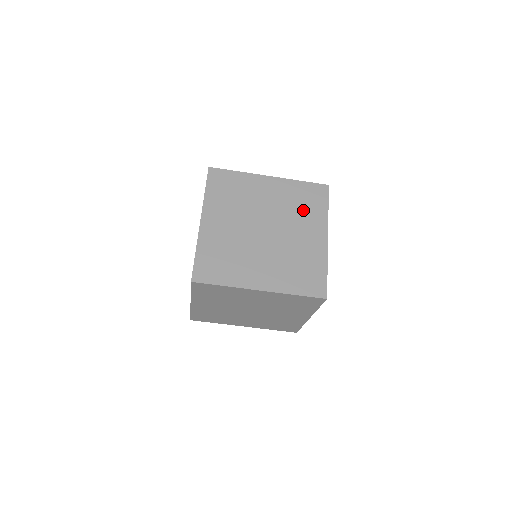
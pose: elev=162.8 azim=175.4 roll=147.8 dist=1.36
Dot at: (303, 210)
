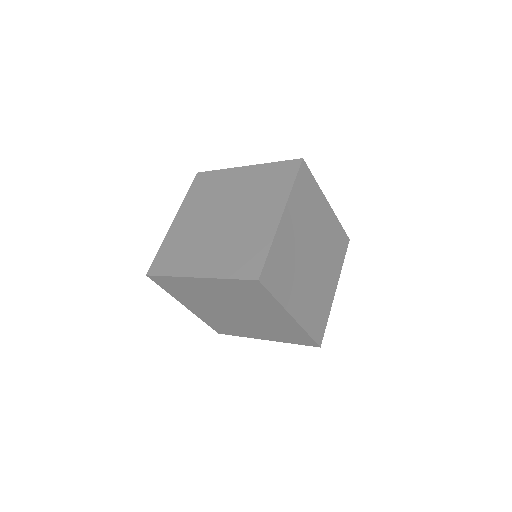
Dot at: (266, 191)
